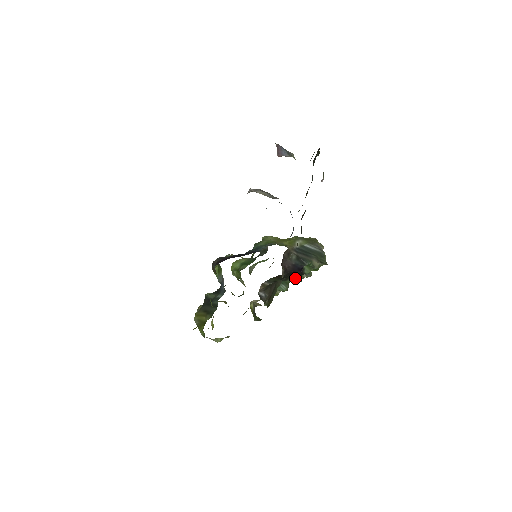
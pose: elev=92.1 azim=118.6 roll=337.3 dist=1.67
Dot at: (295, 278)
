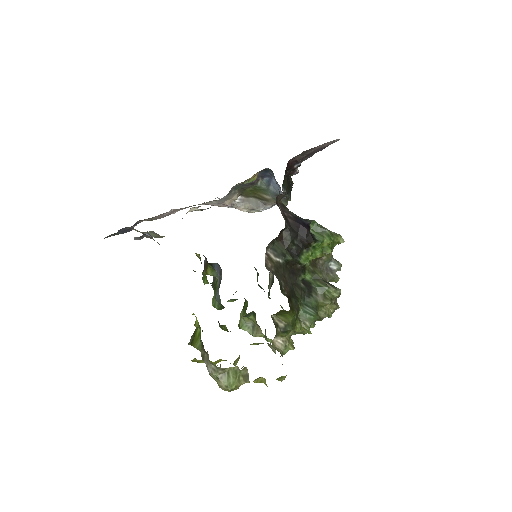
Dot at: (320, 296)
